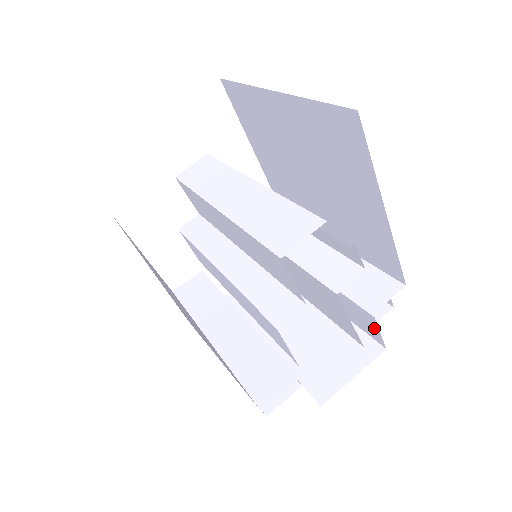
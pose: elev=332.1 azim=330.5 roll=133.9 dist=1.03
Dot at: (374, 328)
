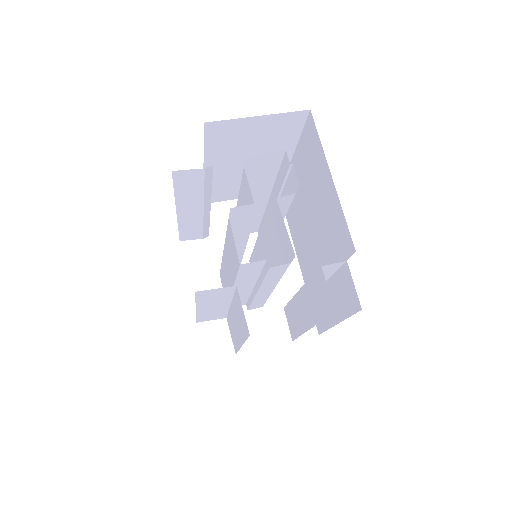
Dot at: (325, 288)
